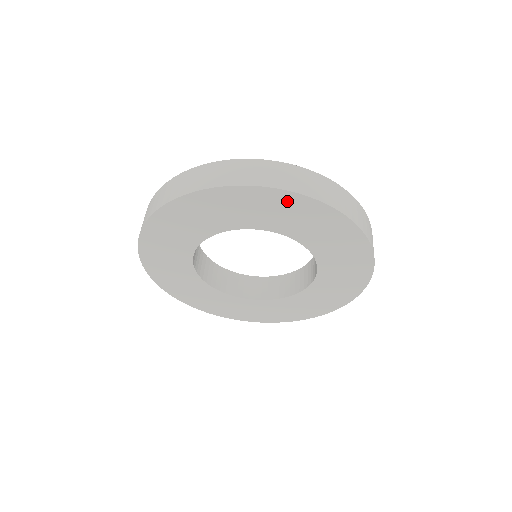
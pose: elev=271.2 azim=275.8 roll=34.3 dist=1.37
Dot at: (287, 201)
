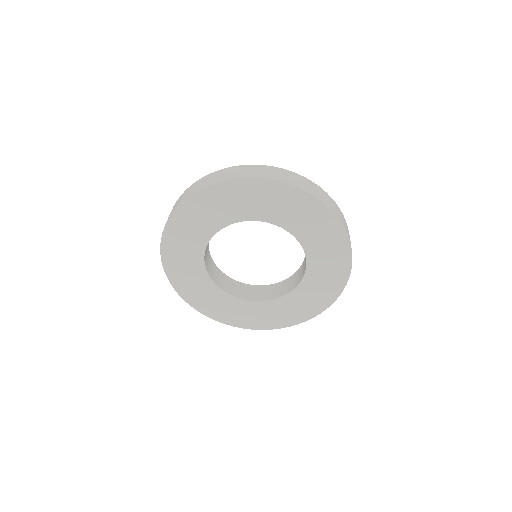
Dot at: (283, 192)
